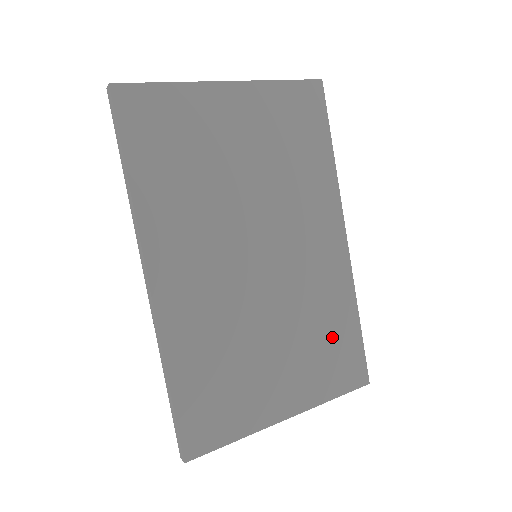
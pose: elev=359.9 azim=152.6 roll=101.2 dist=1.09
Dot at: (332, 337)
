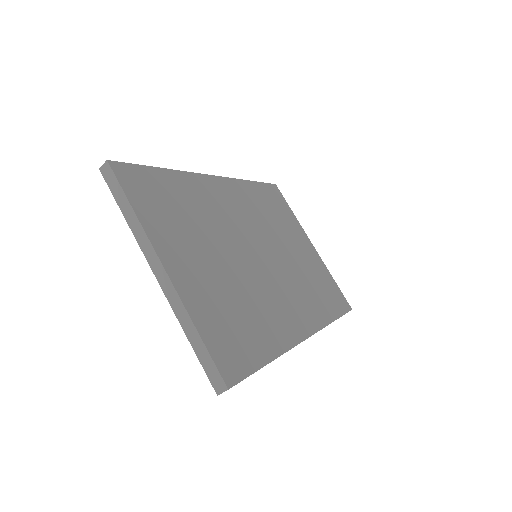
Dot at: (245, 326)
